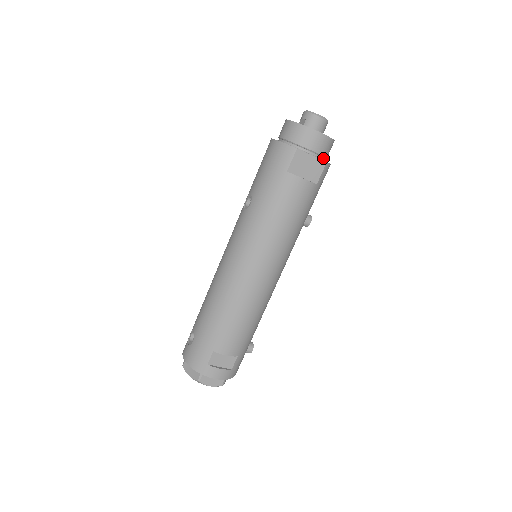
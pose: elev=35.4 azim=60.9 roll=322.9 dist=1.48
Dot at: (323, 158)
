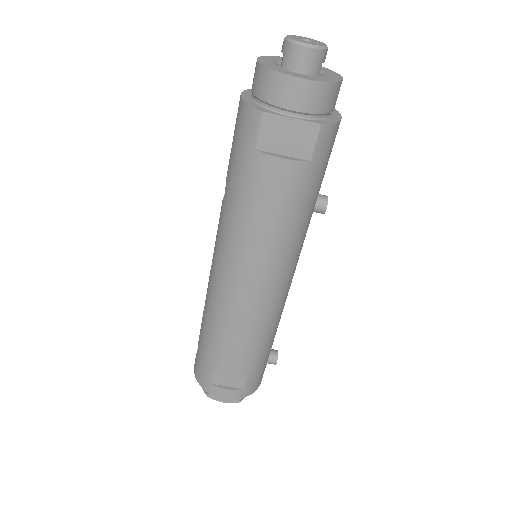
Dot at: (319, 116)
